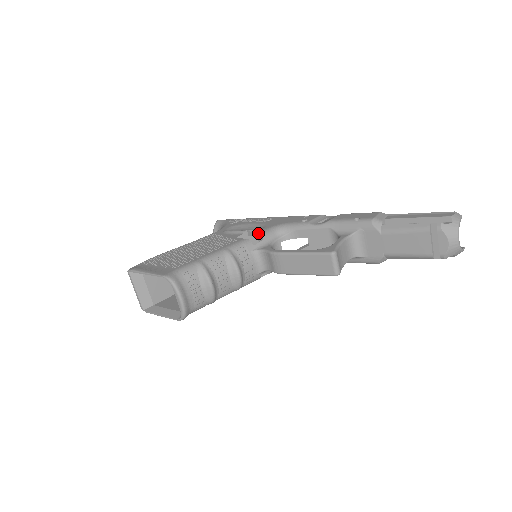
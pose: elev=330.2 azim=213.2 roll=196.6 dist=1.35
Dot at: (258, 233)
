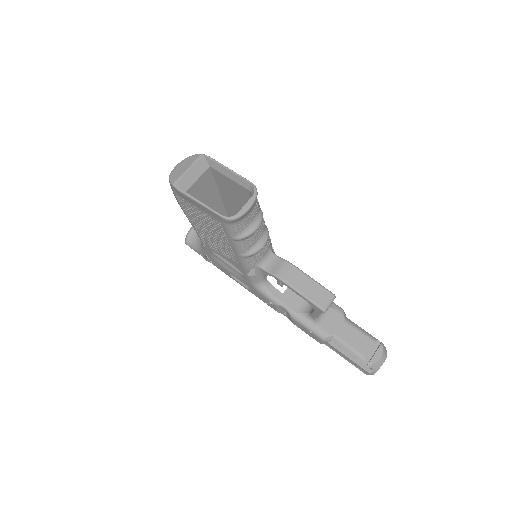
Dot at: occluded
